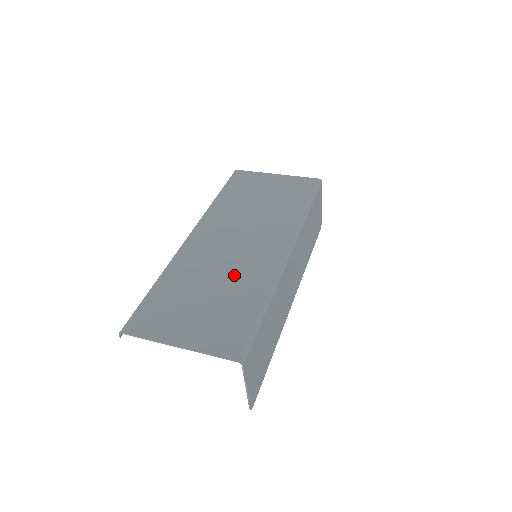
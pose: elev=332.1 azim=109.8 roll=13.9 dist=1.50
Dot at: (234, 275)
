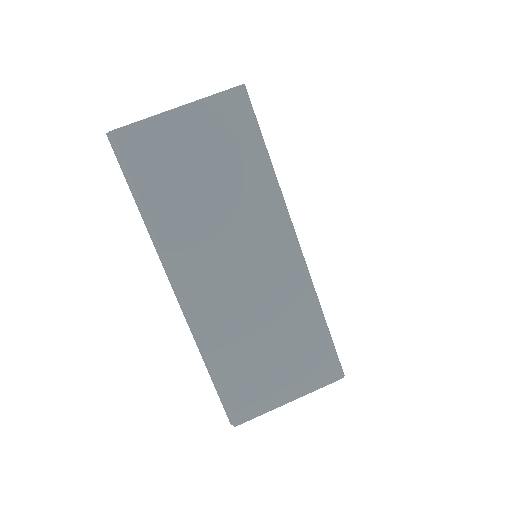
Dot at: (273, 310)
